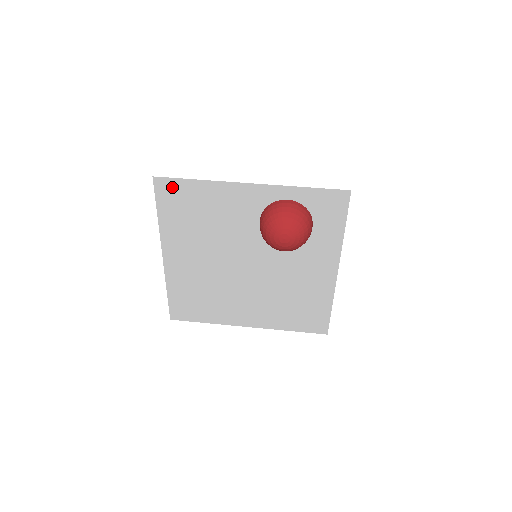
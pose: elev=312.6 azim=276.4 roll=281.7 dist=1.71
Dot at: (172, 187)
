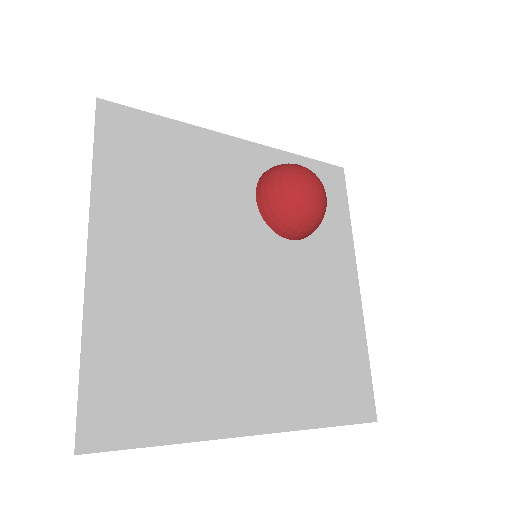
Dot at: (127, 121)
